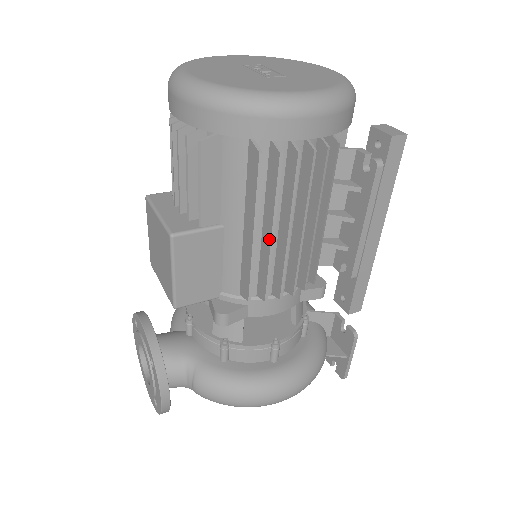
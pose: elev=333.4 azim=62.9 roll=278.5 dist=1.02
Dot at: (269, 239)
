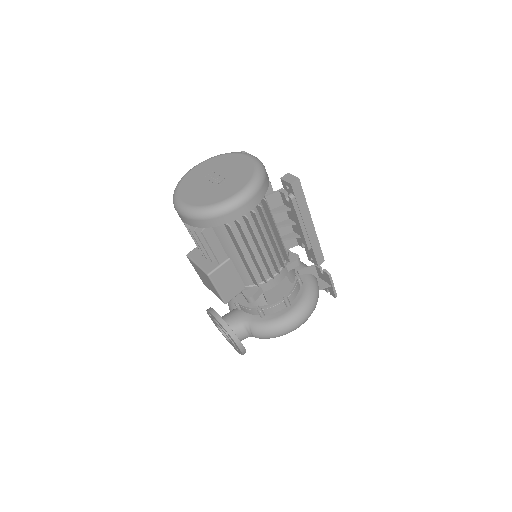
Dot at: (254, 257)
